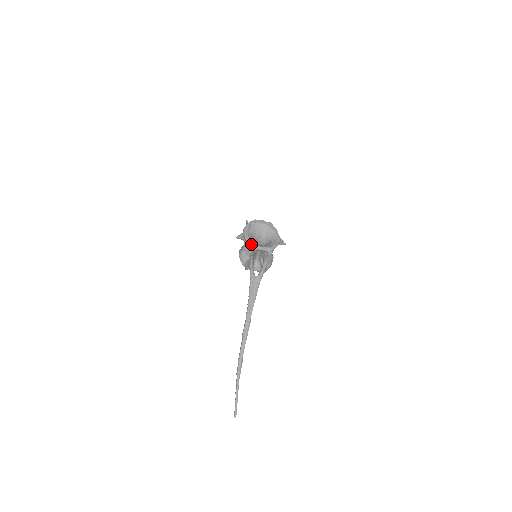
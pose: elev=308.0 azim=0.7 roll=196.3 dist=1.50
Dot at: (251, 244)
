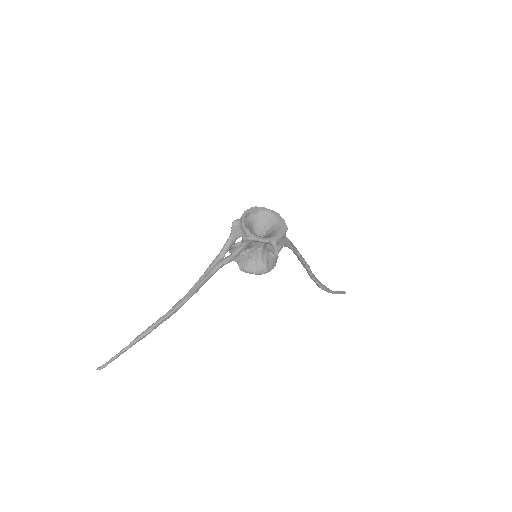
Dot at: (241, 217)
